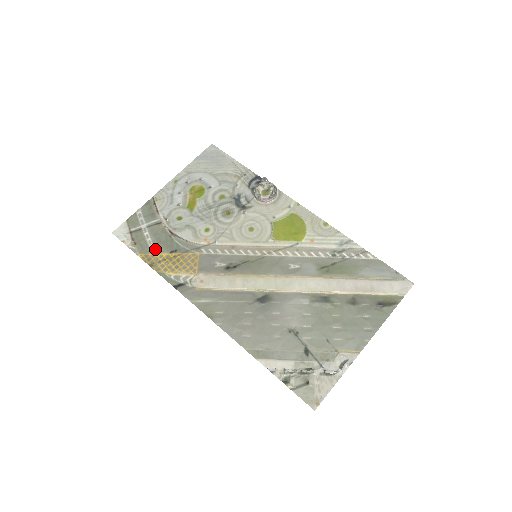
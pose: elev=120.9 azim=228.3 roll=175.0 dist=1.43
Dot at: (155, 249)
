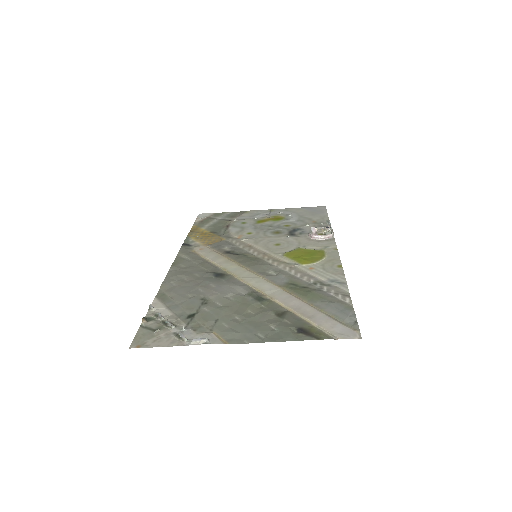
Dot at: (206, 227)
